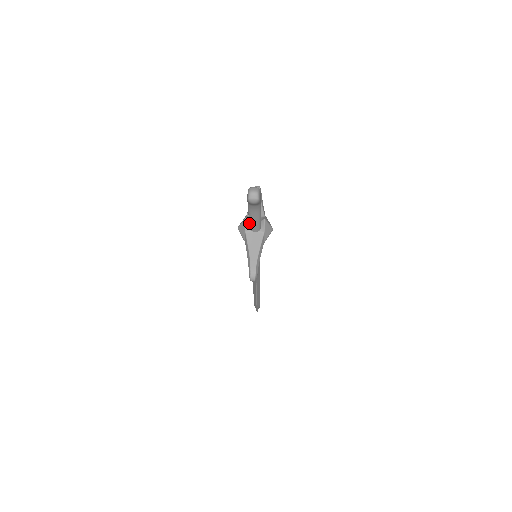
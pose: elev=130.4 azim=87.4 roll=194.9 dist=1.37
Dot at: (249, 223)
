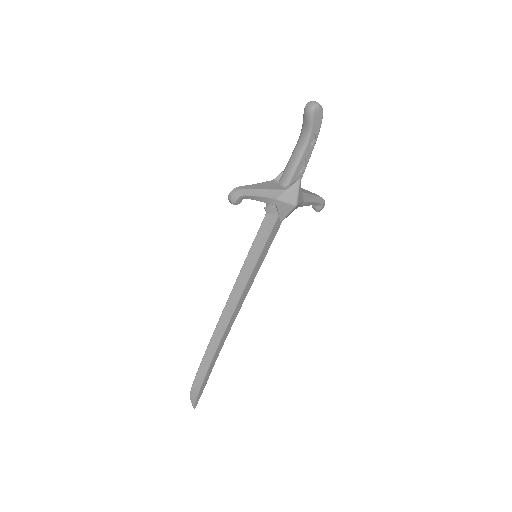
Dot at: (285, 169)
